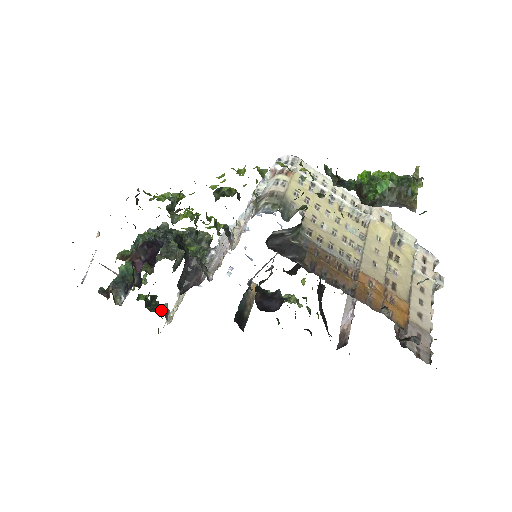
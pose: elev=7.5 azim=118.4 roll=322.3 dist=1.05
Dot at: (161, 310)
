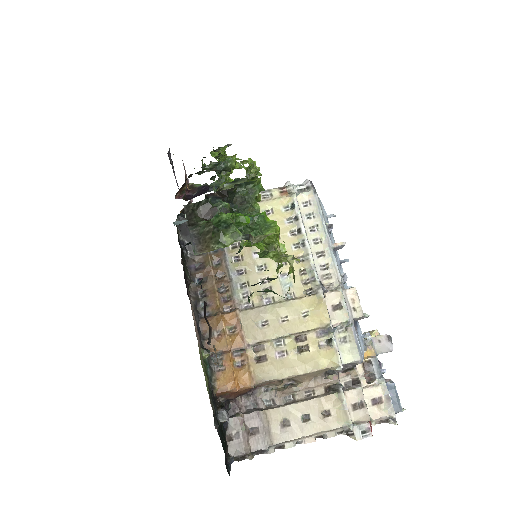
Dot at: occluded
